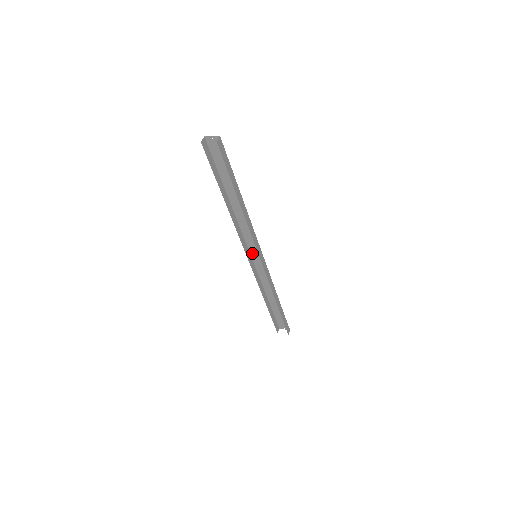
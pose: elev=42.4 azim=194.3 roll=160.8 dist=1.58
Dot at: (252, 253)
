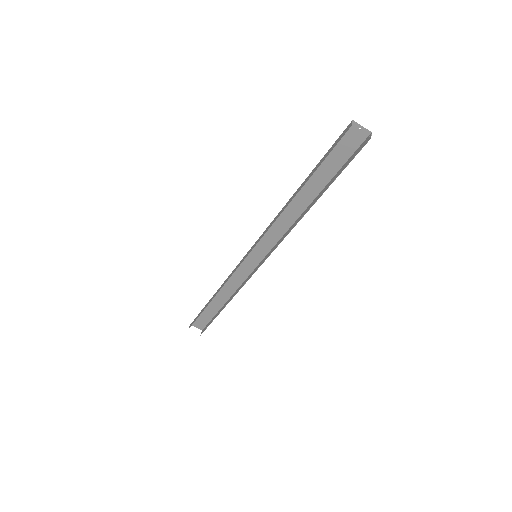
Dot at: (253, 251)
